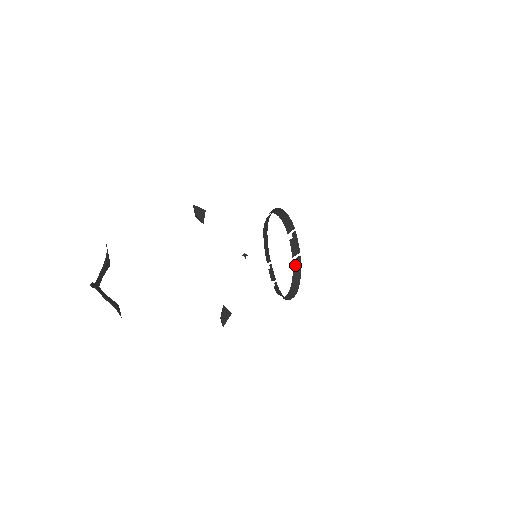
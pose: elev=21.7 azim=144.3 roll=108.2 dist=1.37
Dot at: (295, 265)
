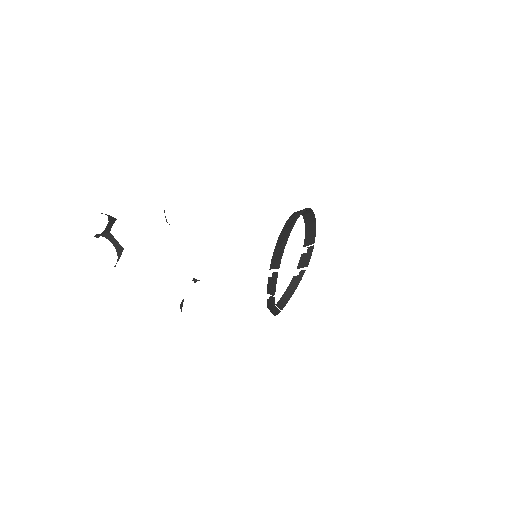
Dot at: (268, 301)
